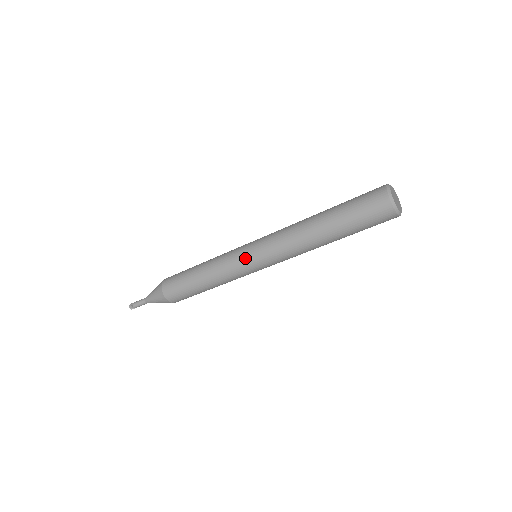
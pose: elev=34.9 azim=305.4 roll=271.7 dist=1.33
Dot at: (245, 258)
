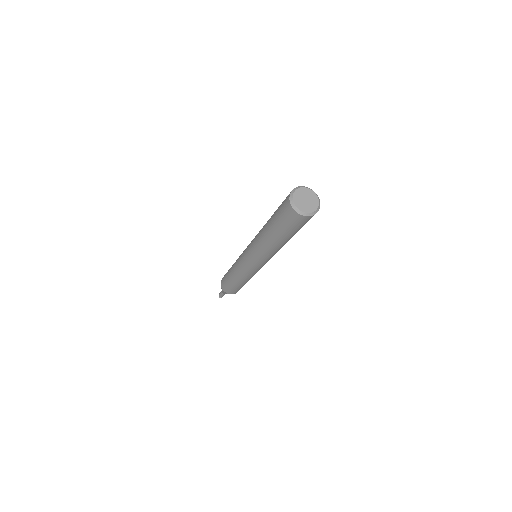
Dot at: (243, 254)
